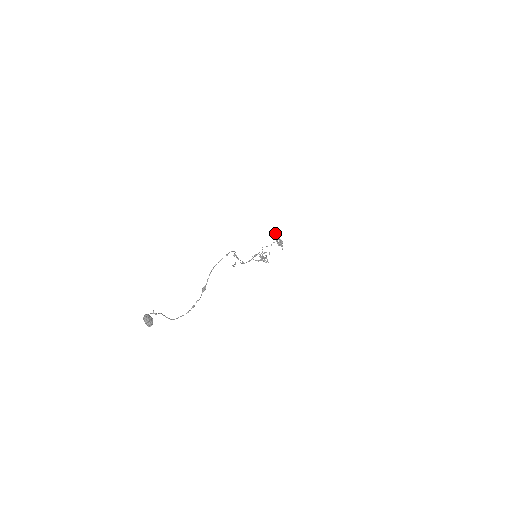
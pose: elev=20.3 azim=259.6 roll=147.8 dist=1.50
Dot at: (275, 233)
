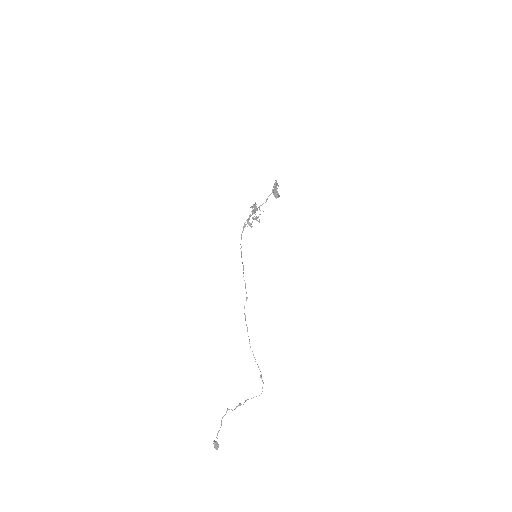
Dot at: (276, 185)
